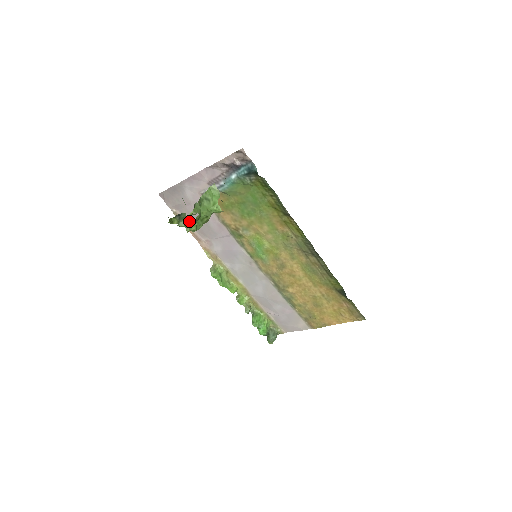
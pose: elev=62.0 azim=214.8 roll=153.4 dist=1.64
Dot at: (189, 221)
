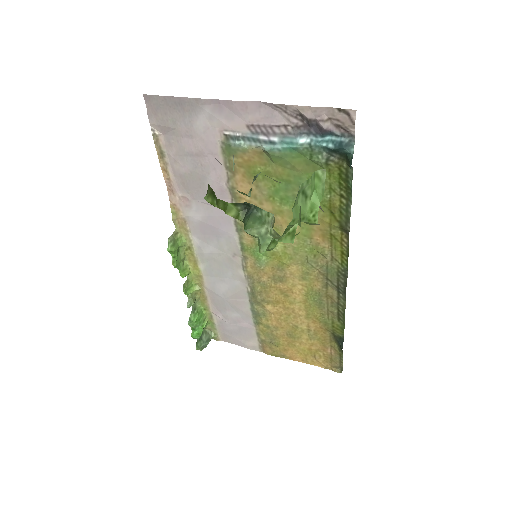
Dot at: (278, 236)
